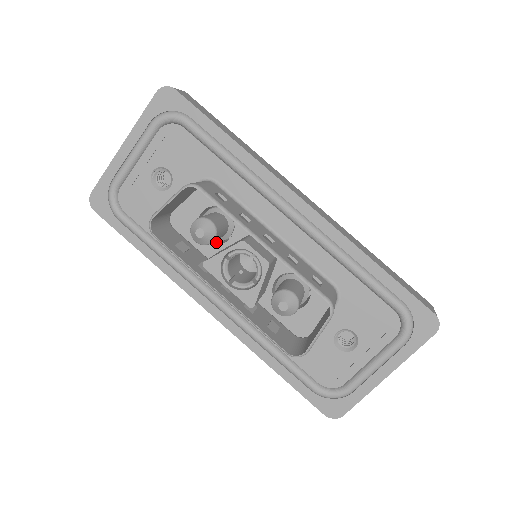
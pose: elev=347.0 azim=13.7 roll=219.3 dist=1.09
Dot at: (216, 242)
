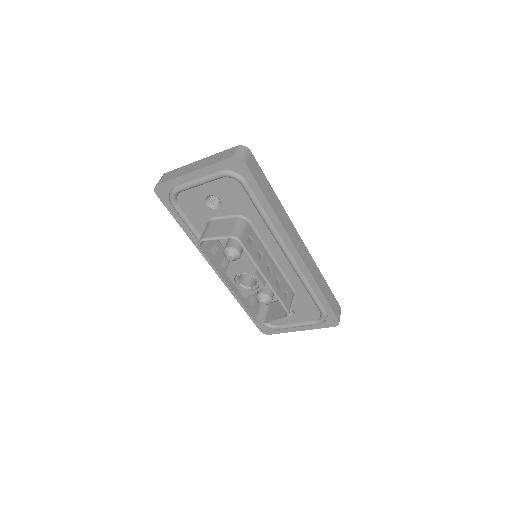
Dot at: occluded
